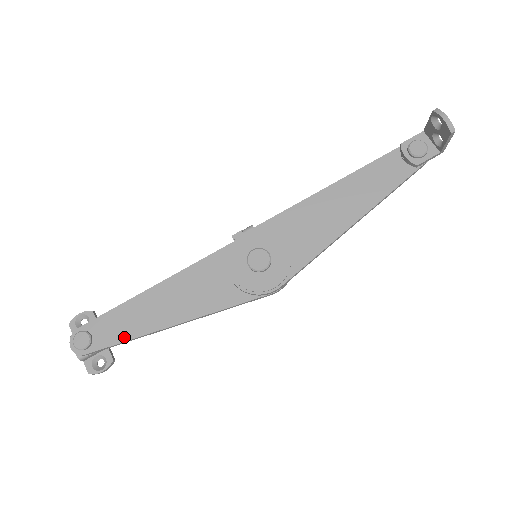
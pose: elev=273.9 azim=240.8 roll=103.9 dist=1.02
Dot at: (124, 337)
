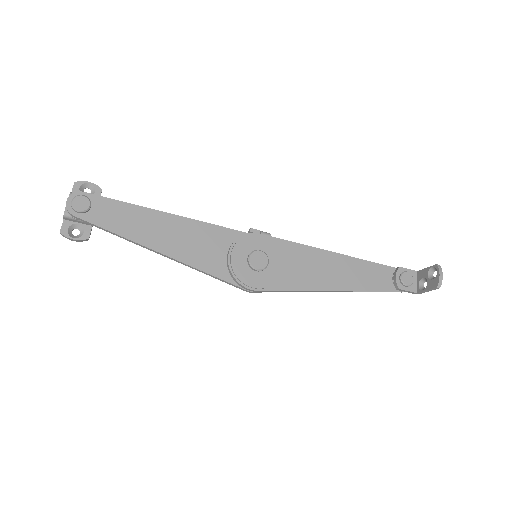
Dot at: (116, 229)
